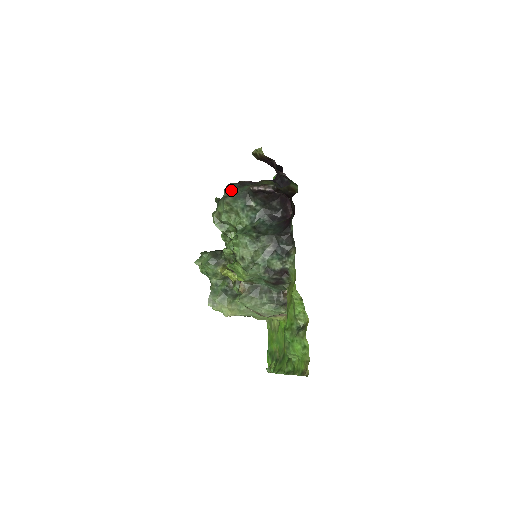
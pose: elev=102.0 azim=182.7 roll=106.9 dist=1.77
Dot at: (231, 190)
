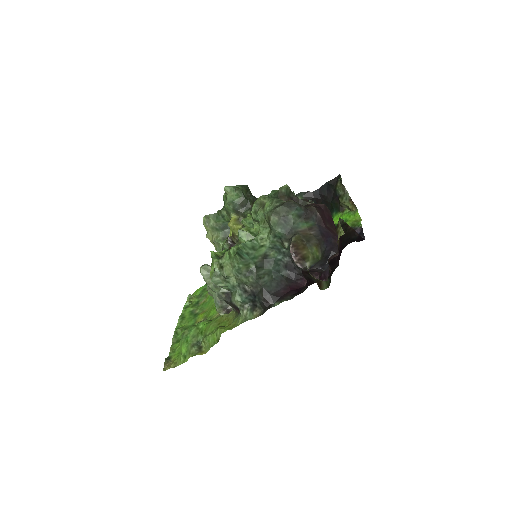
Dot at: (287, 213)
